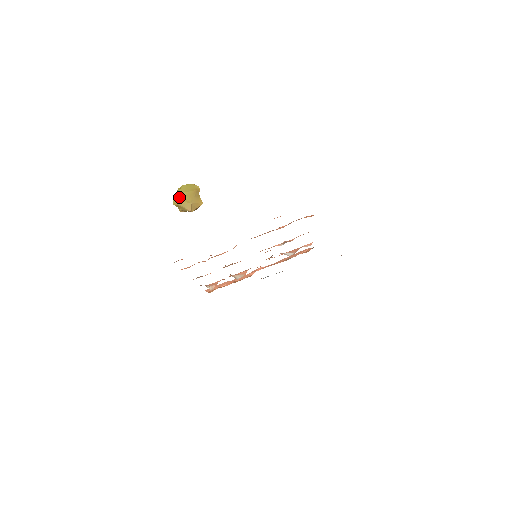
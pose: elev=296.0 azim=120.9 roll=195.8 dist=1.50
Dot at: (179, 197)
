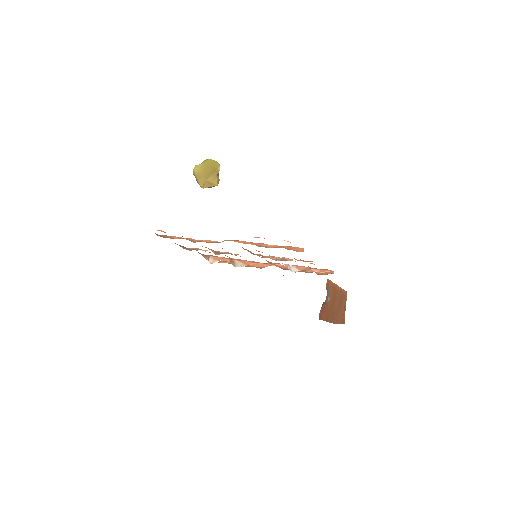
Dot at: (199, 169)
